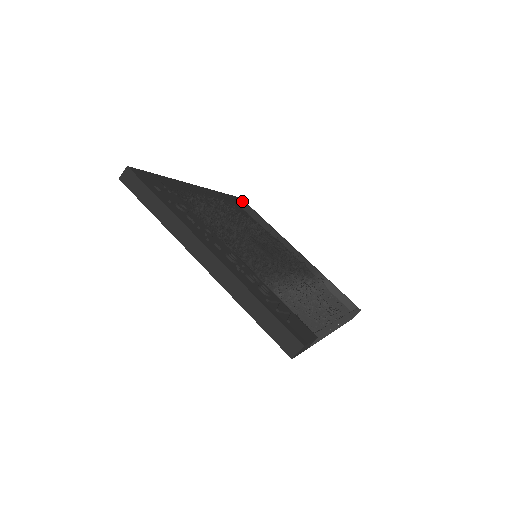
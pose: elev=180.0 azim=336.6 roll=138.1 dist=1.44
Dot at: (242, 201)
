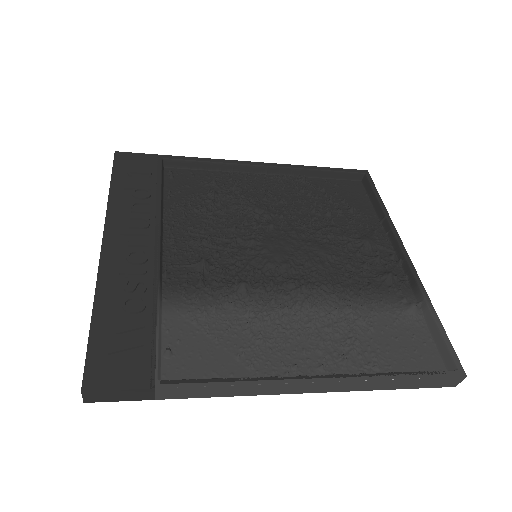
Dot at: (364, 175)
